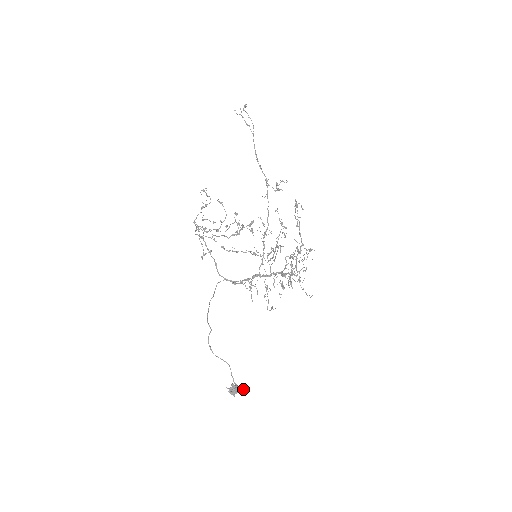
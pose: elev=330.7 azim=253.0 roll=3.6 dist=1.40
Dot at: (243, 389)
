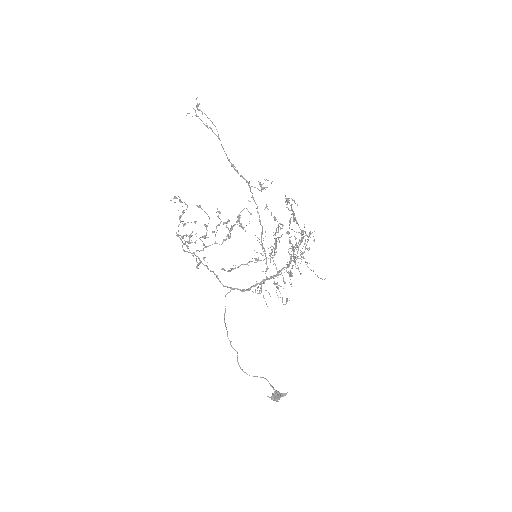
Dot at: (285, 393)
